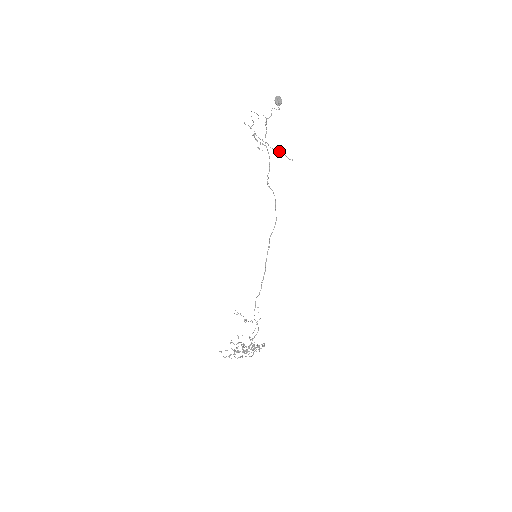
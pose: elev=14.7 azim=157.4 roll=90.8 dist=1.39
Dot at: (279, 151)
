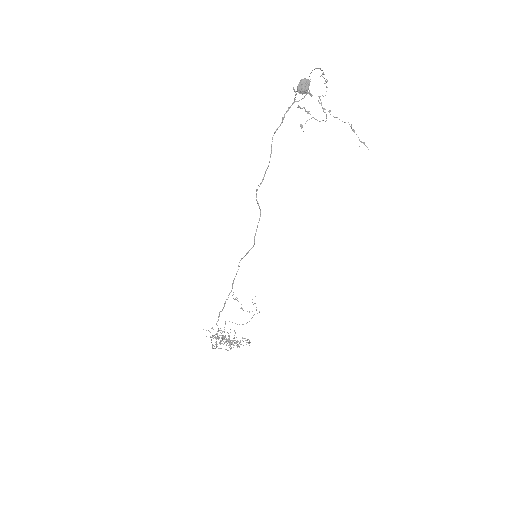
Dot at: (350, 126)
